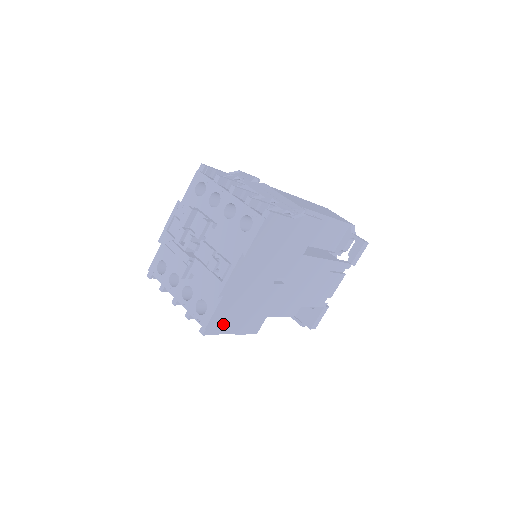
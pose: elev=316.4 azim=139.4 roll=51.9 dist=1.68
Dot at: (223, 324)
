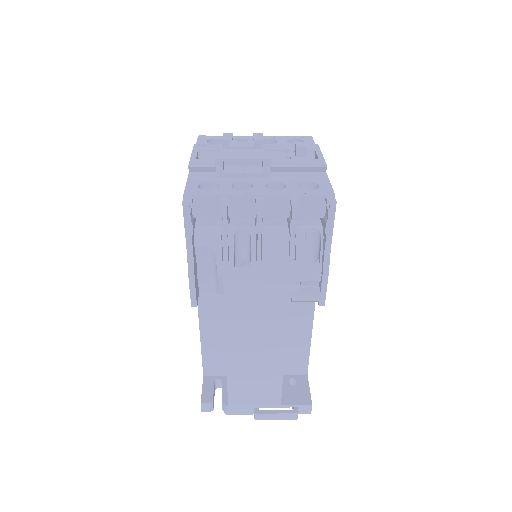
Dot at: occluded
